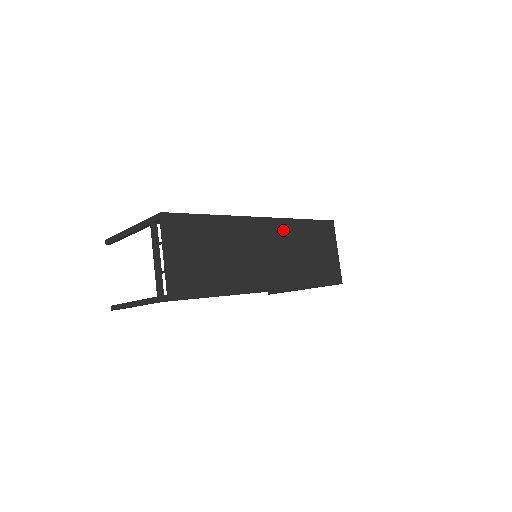
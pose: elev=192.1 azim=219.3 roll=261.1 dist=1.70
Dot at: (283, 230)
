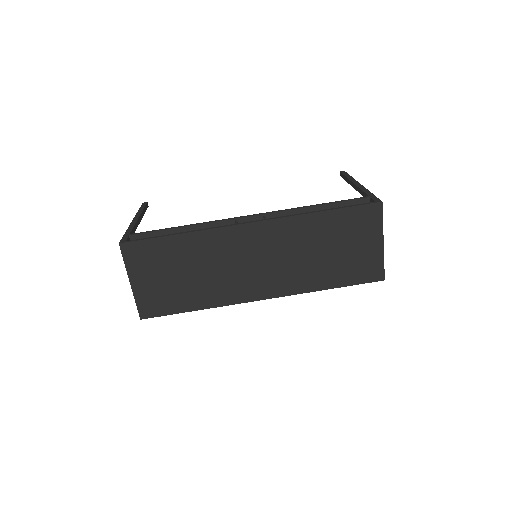
Dot at: (286, 231)
